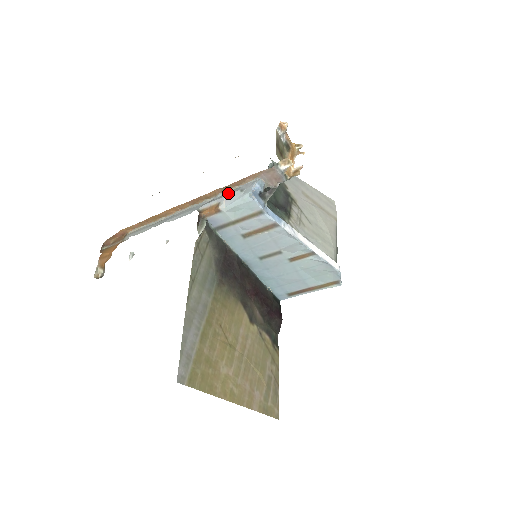
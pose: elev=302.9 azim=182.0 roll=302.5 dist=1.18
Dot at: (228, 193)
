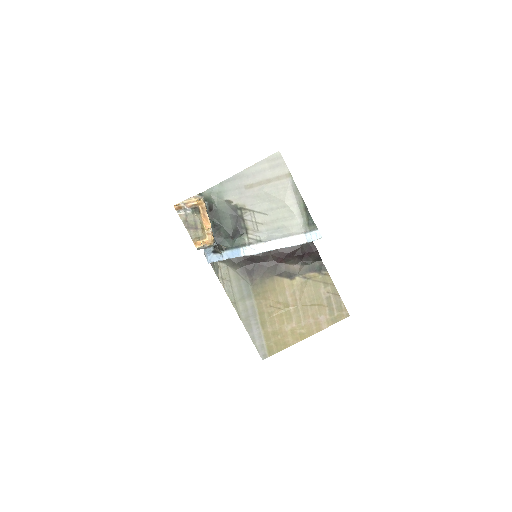
Dot at: occluded
